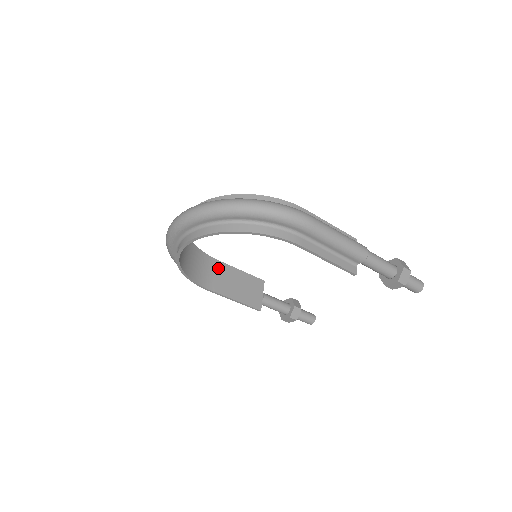
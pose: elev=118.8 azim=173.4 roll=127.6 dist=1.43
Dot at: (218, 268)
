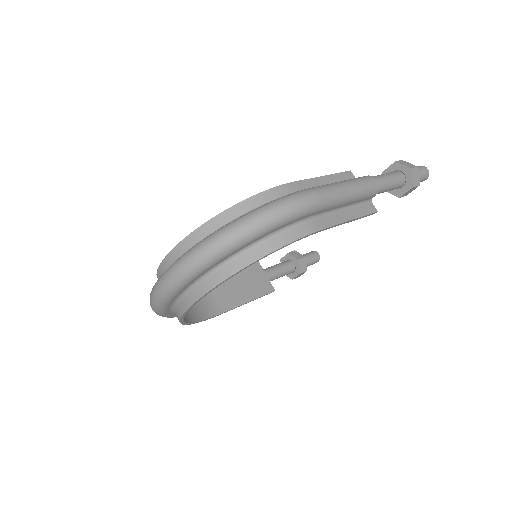
Dot at: occluded
